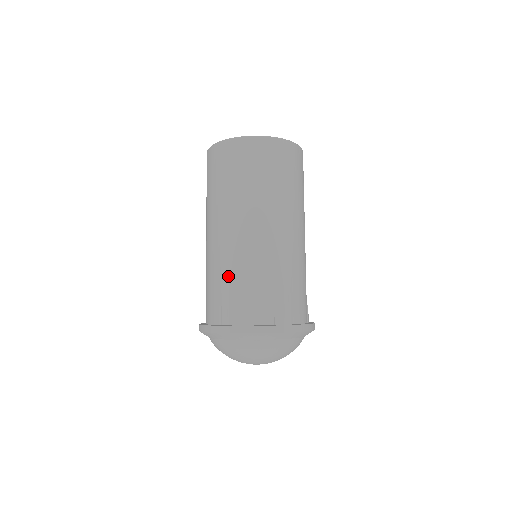
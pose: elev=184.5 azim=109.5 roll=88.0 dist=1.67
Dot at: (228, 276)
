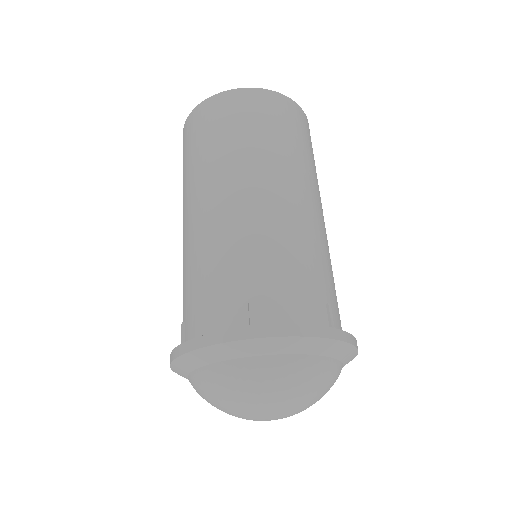
Dot at: (188, 277)
